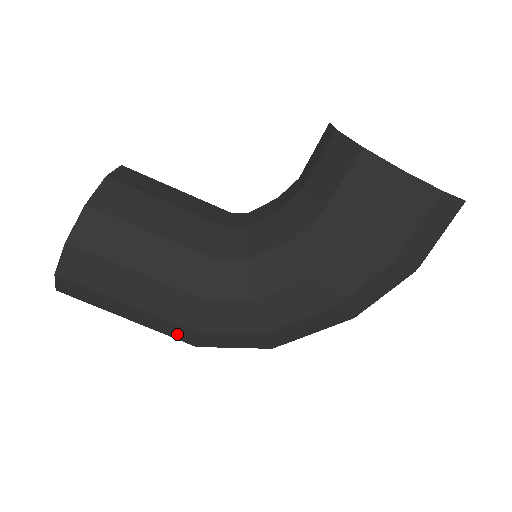
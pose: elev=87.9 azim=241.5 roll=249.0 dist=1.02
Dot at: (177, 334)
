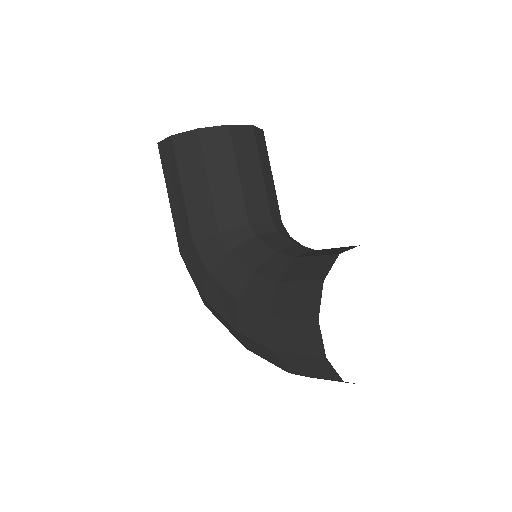
Dot at: occluded
